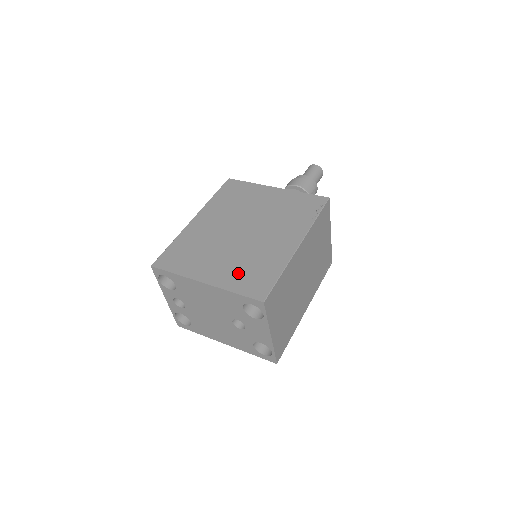
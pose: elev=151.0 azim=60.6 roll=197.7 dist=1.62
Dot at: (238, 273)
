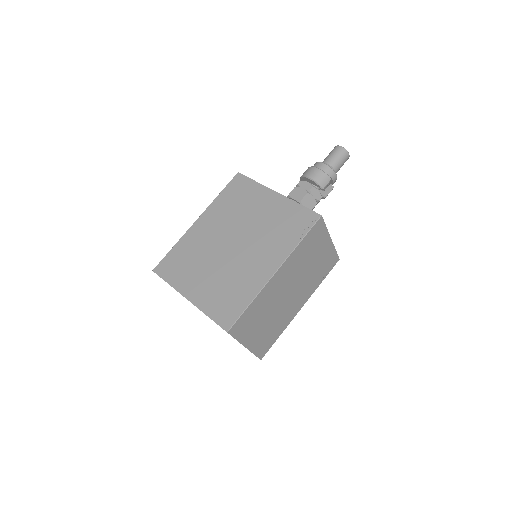
Dot at: (216, 295)
